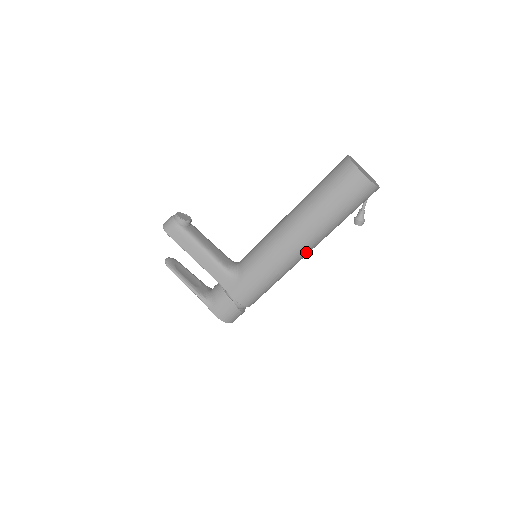
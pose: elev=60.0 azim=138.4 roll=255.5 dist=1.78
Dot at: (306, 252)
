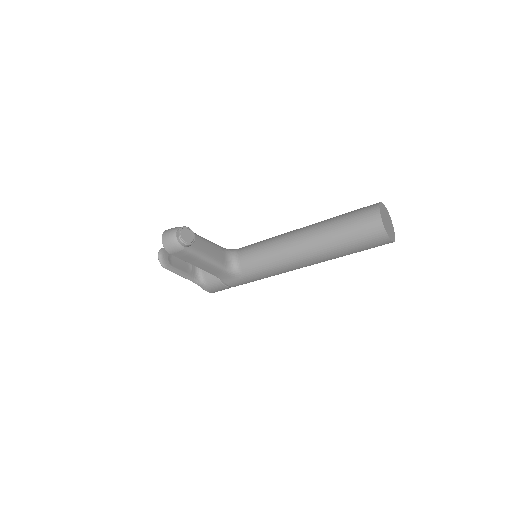
Dot at: occluded
